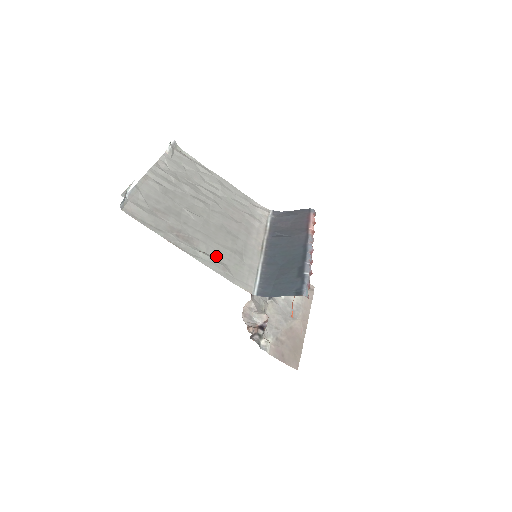
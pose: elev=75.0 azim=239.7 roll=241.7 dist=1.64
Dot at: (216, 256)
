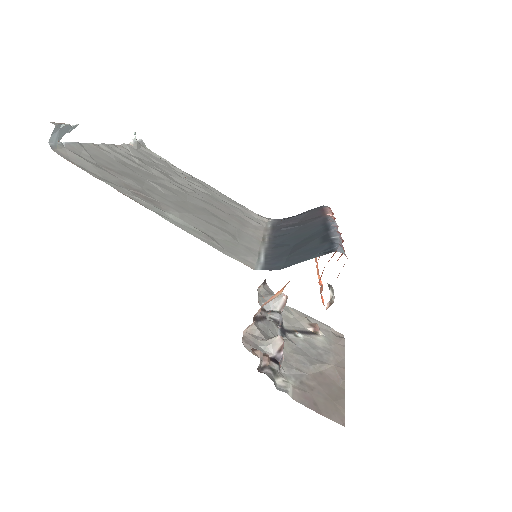
Dot at: (195, 226)
